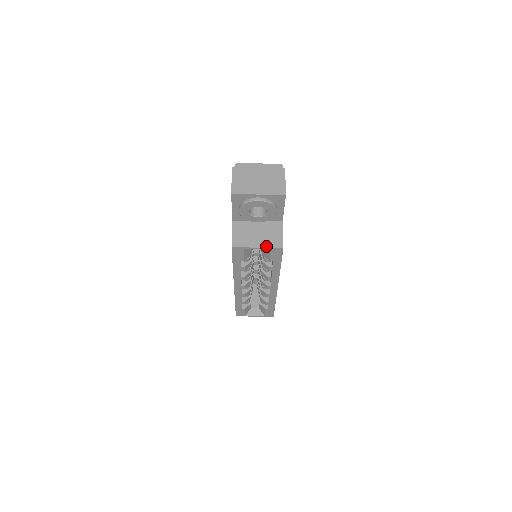
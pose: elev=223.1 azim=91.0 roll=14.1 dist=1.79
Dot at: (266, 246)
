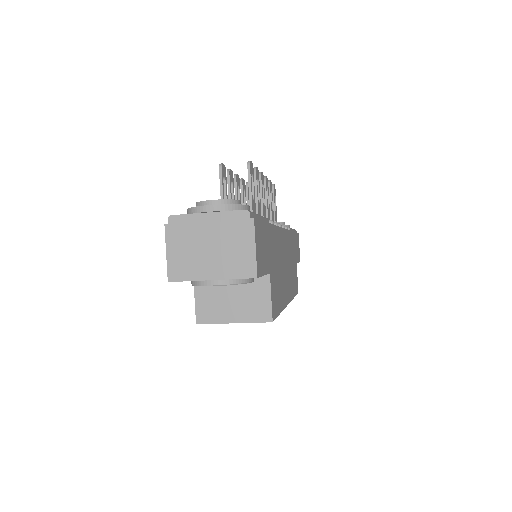
Dot at: (246, 320)
